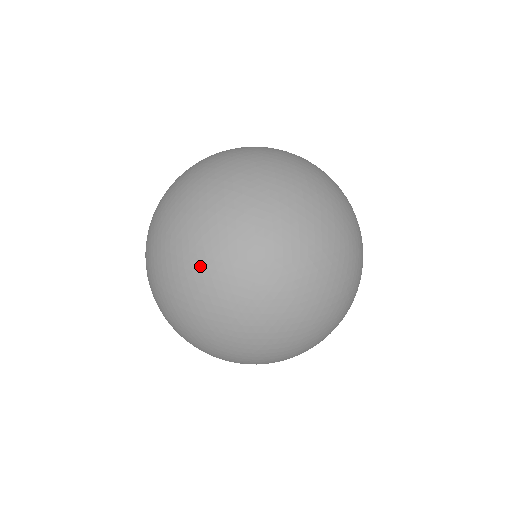
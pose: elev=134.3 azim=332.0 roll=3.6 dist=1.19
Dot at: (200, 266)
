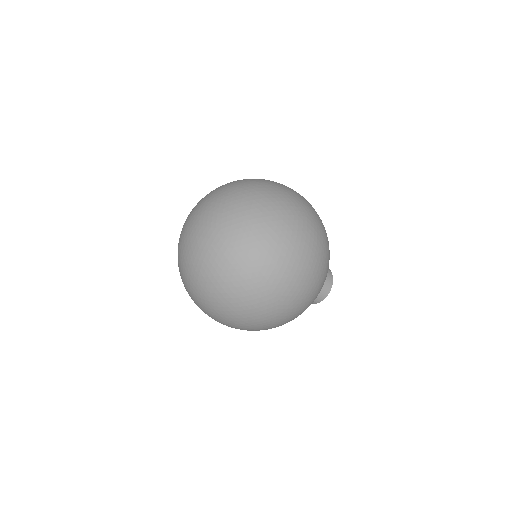
Dot at: (187, 236)
